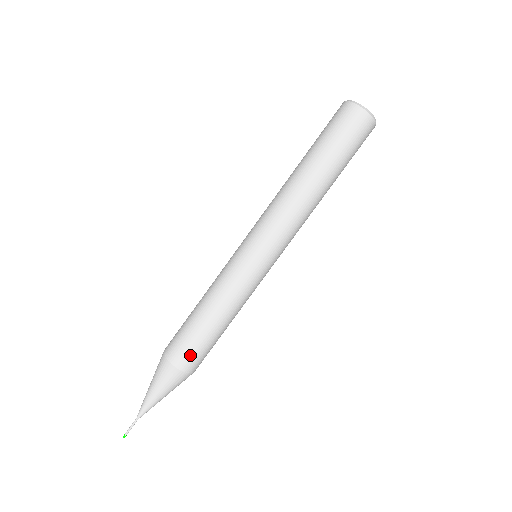
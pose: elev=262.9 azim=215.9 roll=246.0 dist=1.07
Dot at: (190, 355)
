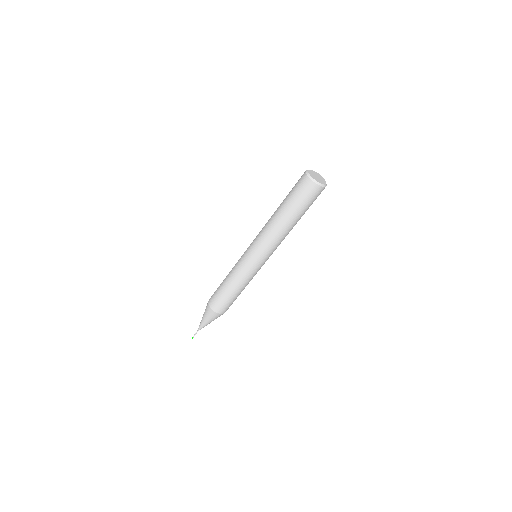
Dot at: occluded
